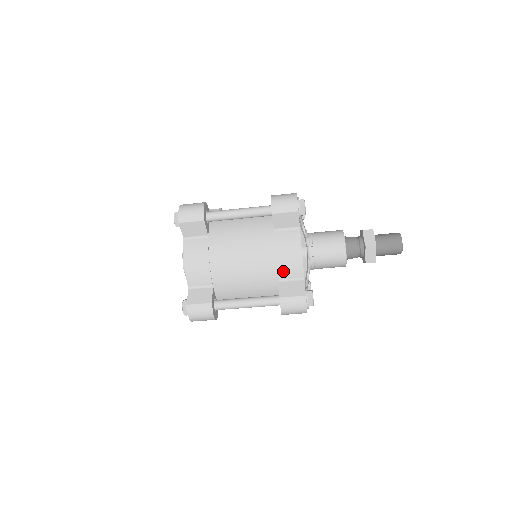
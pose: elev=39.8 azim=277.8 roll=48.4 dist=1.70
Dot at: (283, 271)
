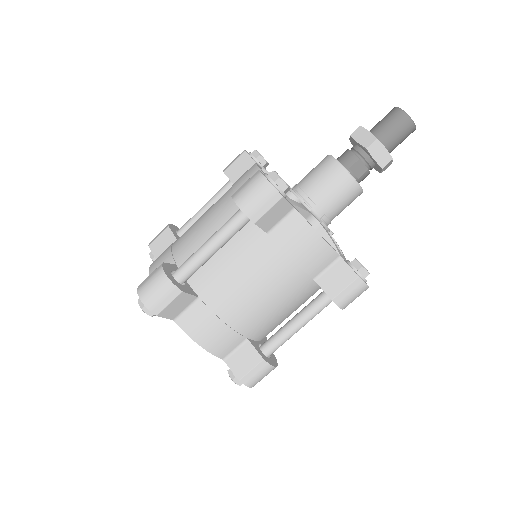
Dot at: occluded
